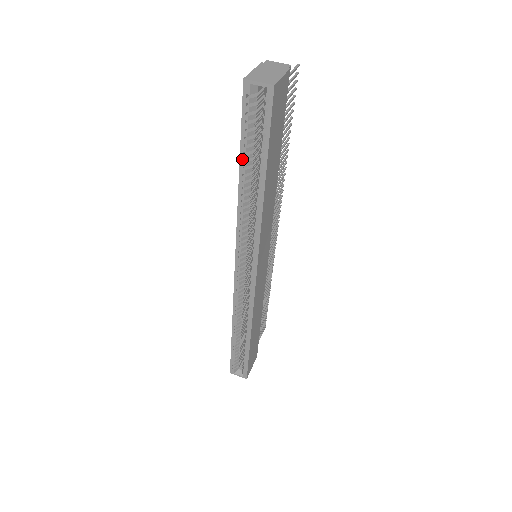
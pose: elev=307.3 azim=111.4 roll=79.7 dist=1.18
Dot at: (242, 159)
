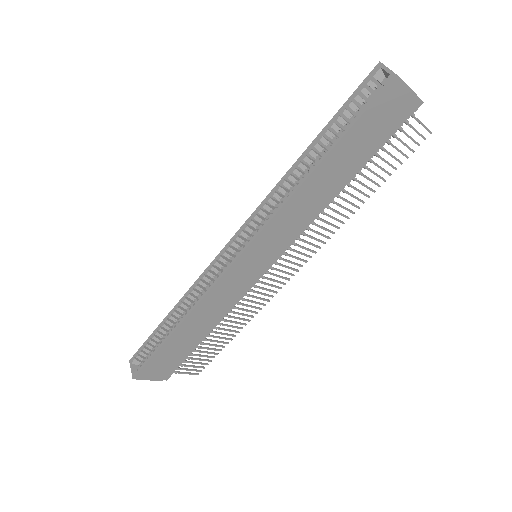
Dot at: (323, 132)
